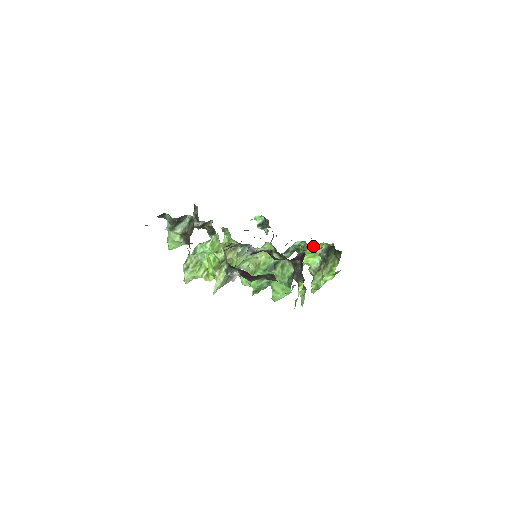
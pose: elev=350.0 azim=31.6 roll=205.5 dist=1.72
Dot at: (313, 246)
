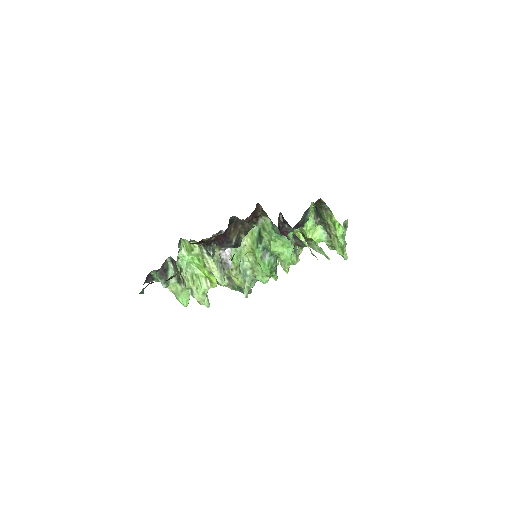
Dot at: occluded
